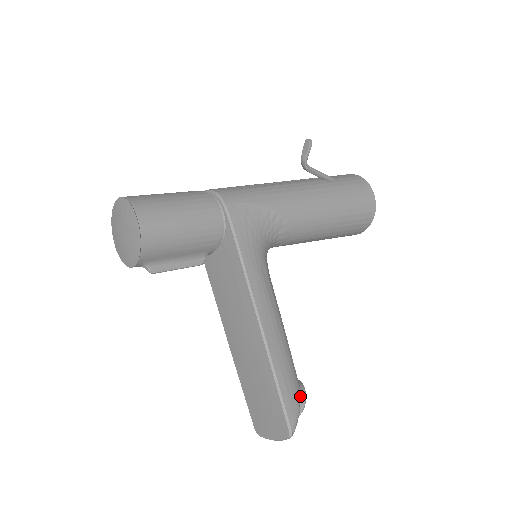
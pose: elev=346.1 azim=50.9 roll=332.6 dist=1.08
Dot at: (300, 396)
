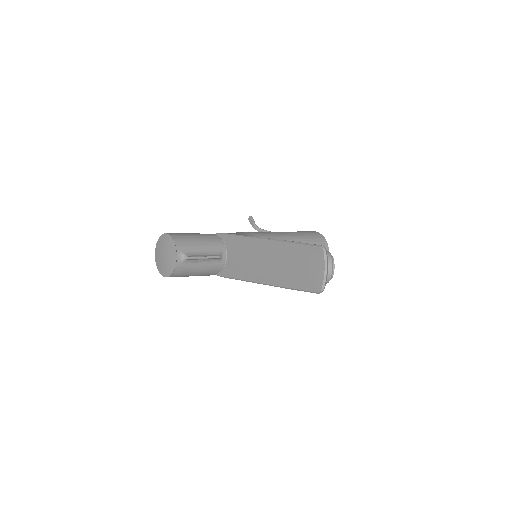
Dot at: occluded
